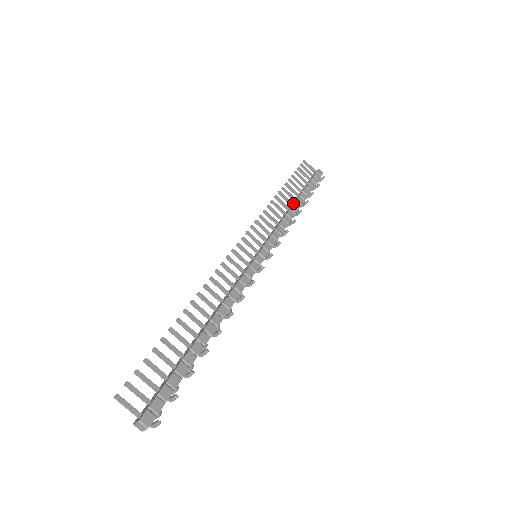
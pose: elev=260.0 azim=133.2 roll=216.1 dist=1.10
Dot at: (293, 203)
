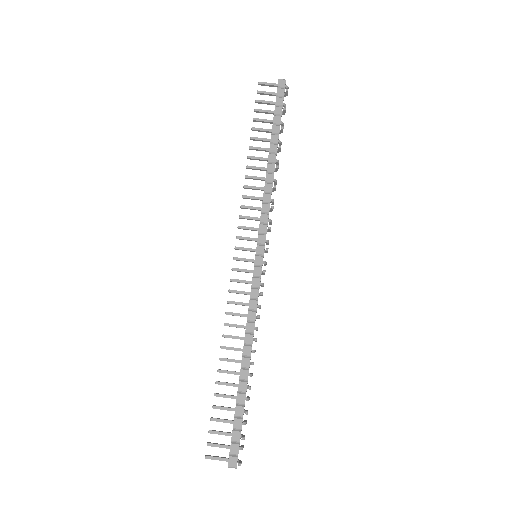
Dot at: (267, 159)
